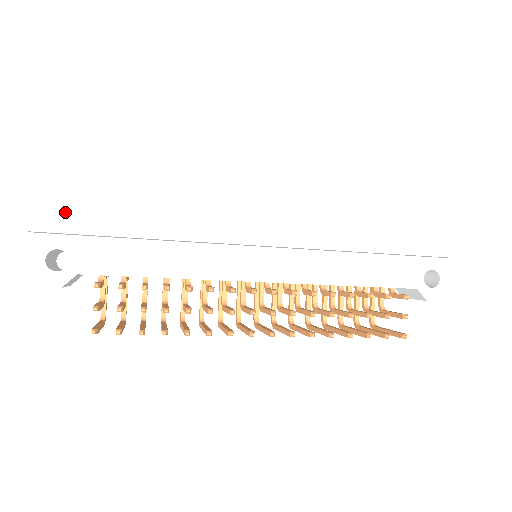
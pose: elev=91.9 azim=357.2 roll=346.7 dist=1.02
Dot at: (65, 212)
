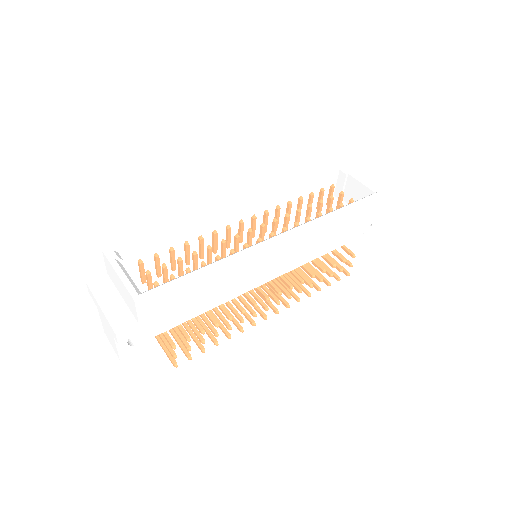
Dot at: (141, 322)
